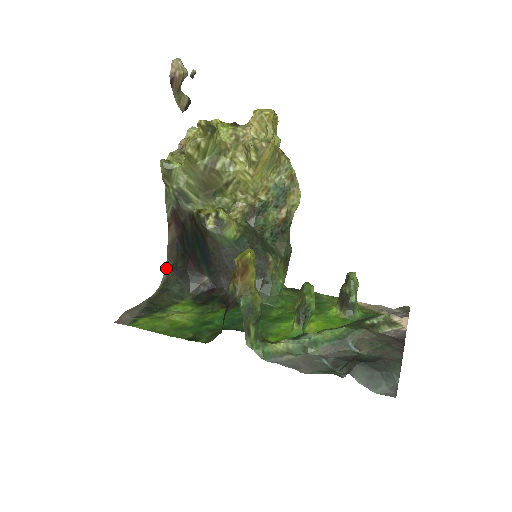
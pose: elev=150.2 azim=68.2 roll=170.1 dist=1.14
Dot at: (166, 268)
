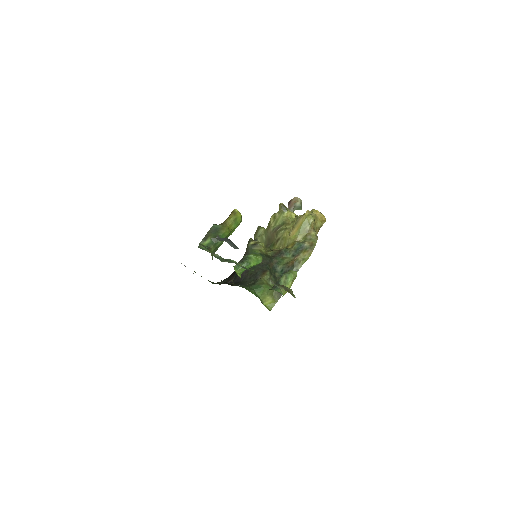
Dot at: occluded
